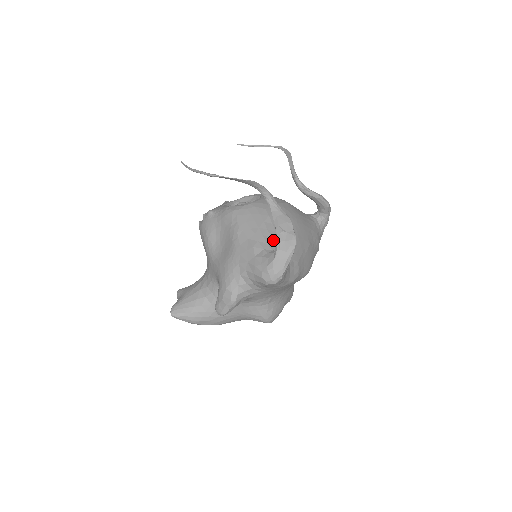
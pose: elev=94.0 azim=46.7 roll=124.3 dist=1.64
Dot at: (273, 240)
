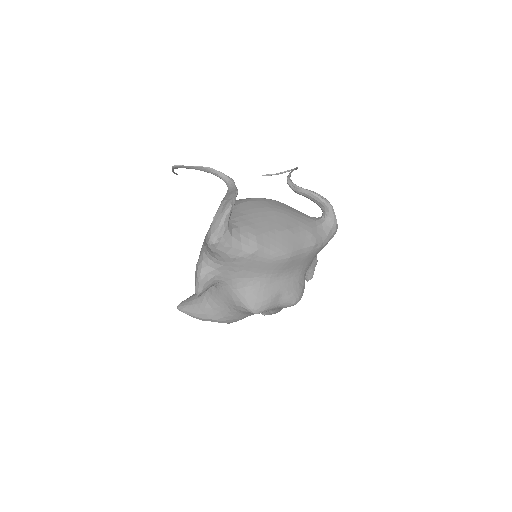
Dot at: (231, 217)
